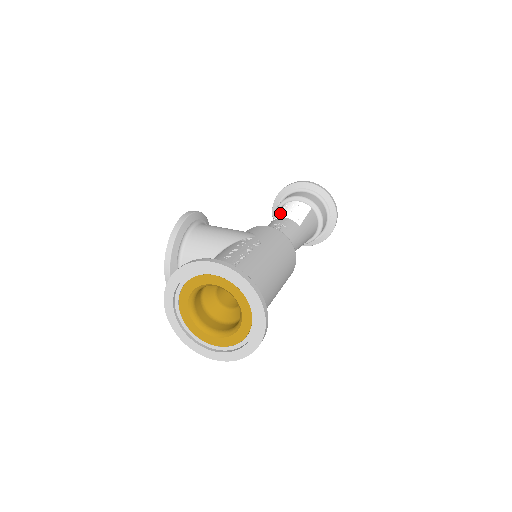
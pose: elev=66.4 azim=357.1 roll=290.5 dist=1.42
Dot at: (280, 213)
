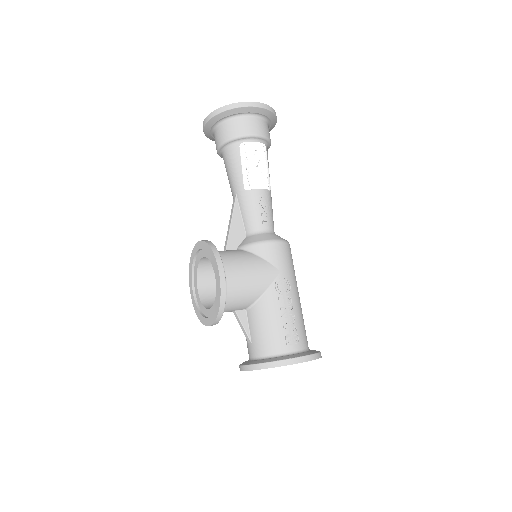
Dot at: (249, 176)
